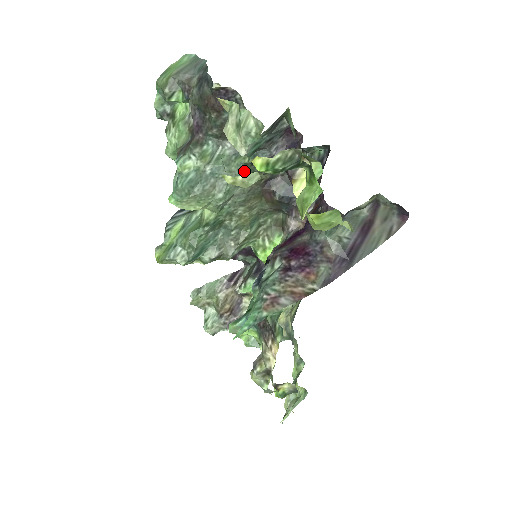
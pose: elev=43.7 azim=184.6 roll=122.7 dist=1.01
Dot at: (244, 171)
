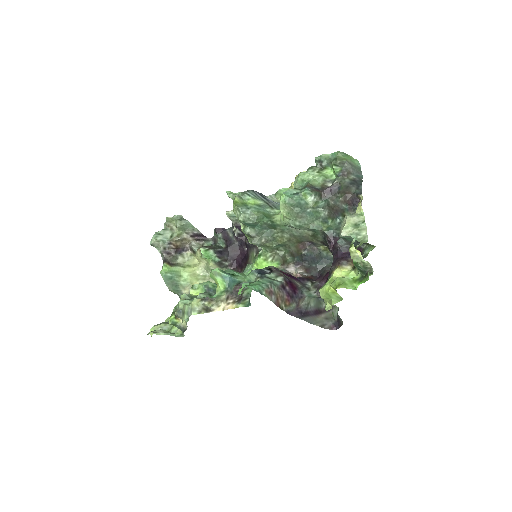
Dot at: (317, 230)
